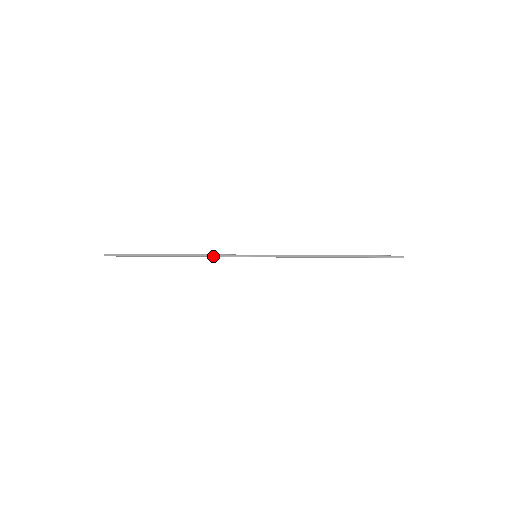
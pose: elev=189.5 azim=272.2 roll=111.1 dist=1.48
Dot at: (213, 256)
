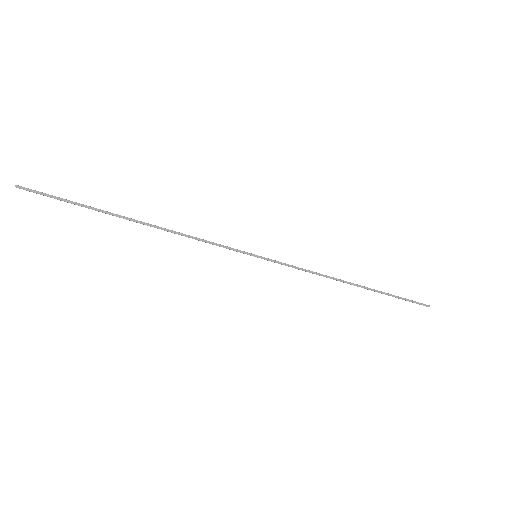
Dot at: (196, 237)
